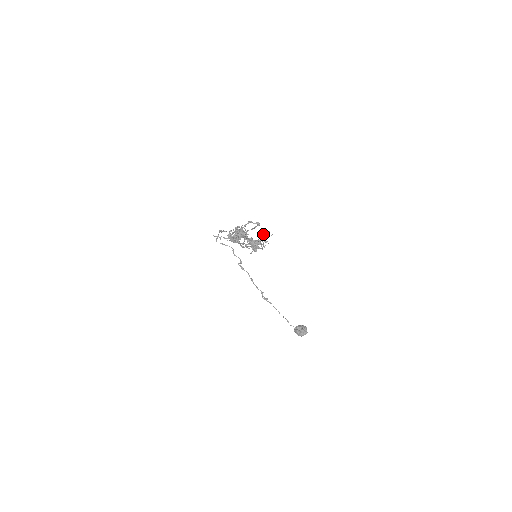
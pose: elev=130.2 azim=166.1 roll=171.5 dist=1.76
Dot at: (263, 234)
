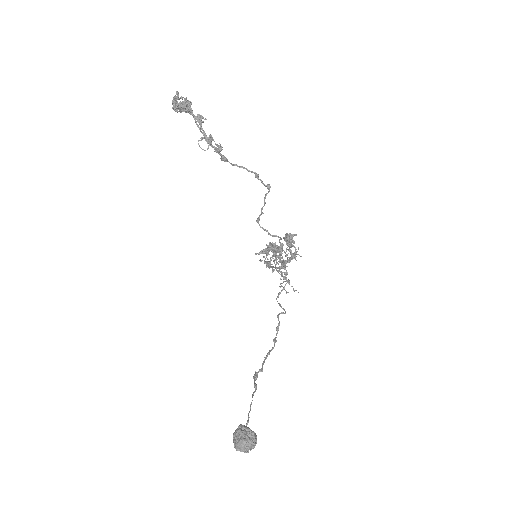
Dot at: occluded
